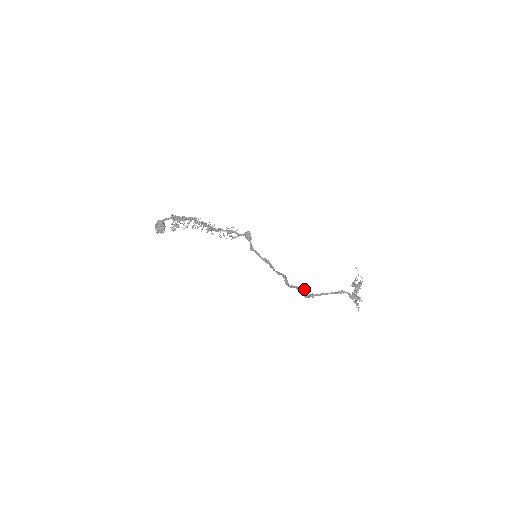
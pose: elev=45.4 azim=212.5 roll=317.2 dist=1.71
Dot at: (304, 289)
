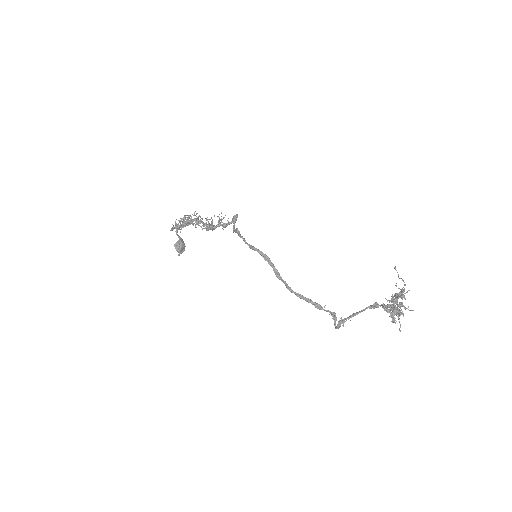
Dot at: (329, 311)
